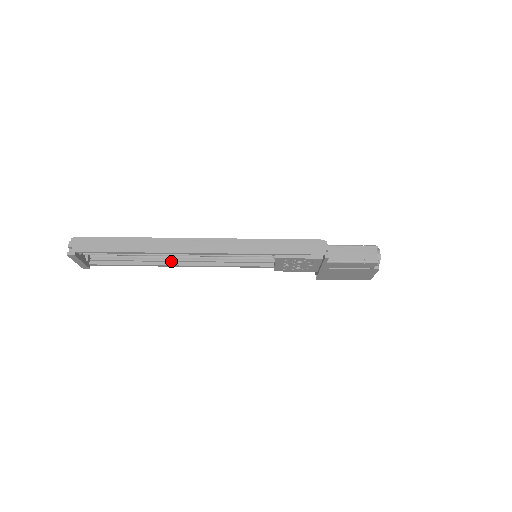
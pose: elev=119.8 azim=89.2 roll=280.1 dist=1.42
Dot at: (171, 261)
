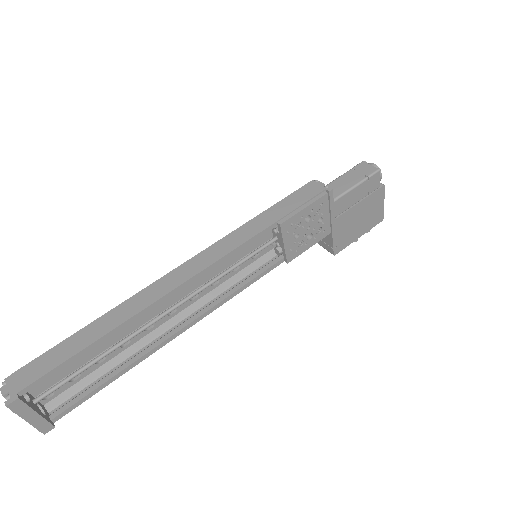
Dot at: (161, 337)
